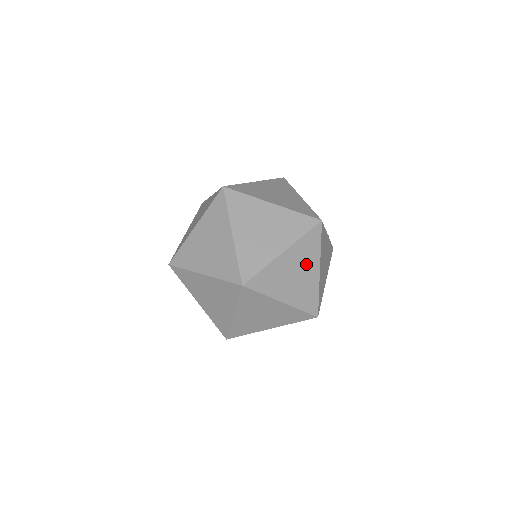
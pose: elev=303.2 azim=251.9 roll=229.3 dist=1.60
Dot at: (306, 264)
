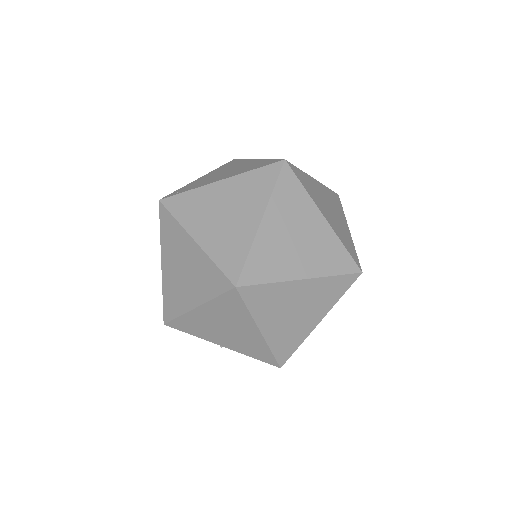
Dot at: occluded
